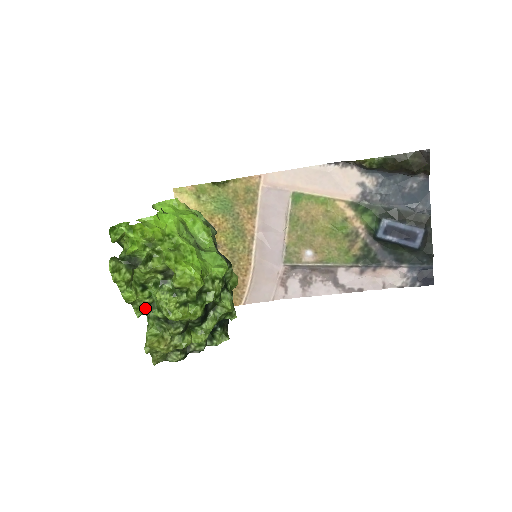
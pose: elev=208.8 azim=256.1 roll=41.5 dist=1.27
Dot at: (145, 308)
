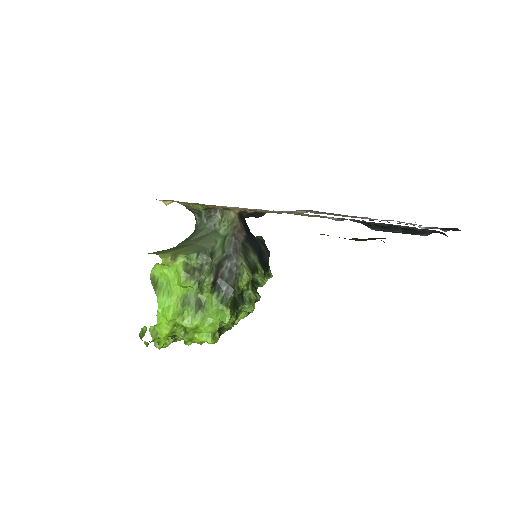
Dot at: occluded
